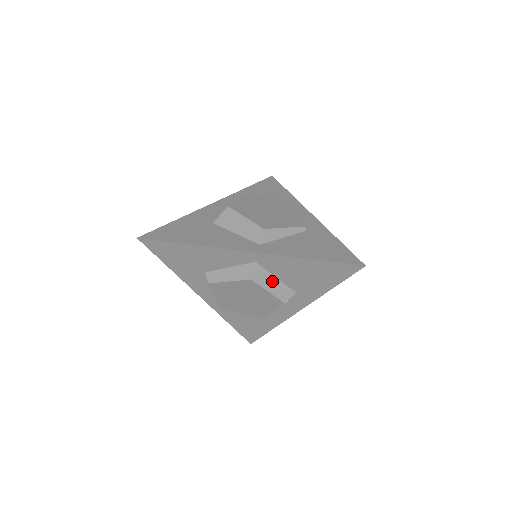
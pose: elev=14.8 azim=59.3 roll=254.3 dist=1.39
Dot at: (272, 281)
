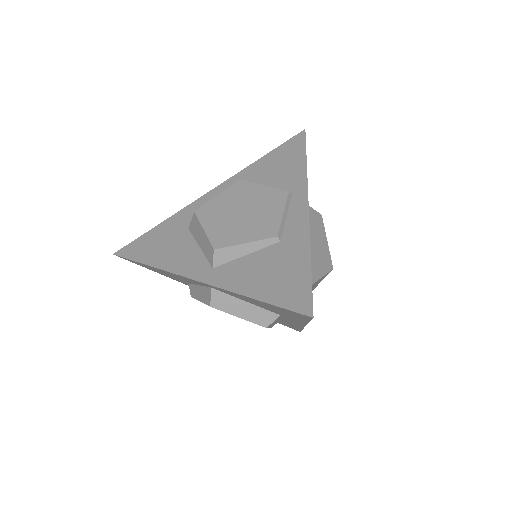
Dot at: (241, 306)
